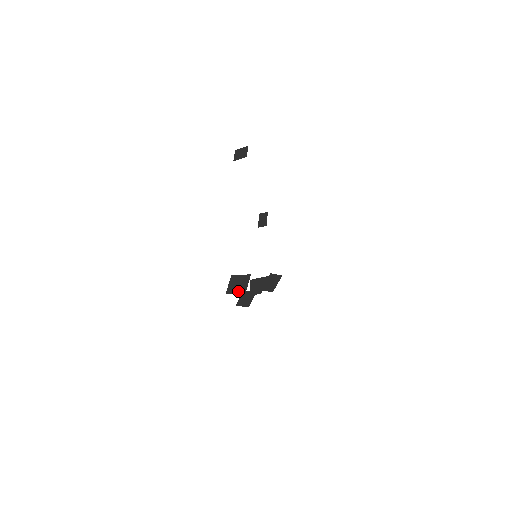
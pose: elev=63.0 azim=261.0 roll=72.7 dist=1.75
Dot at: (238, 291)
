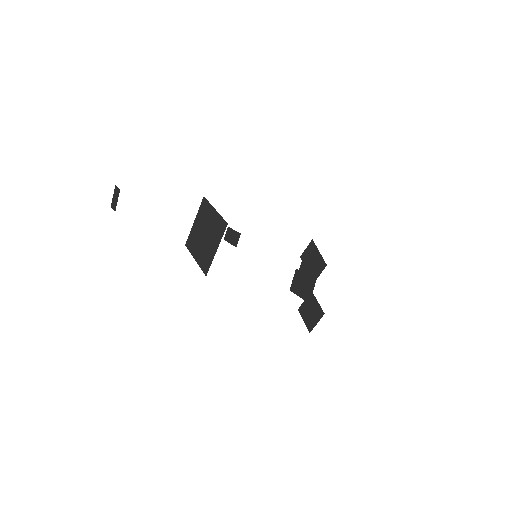
Dot at: (214, 240)
